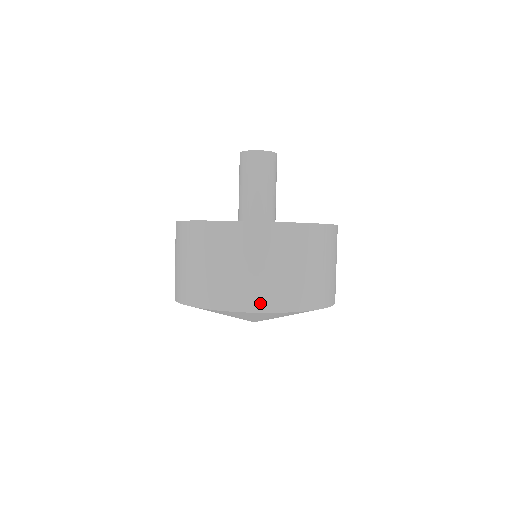
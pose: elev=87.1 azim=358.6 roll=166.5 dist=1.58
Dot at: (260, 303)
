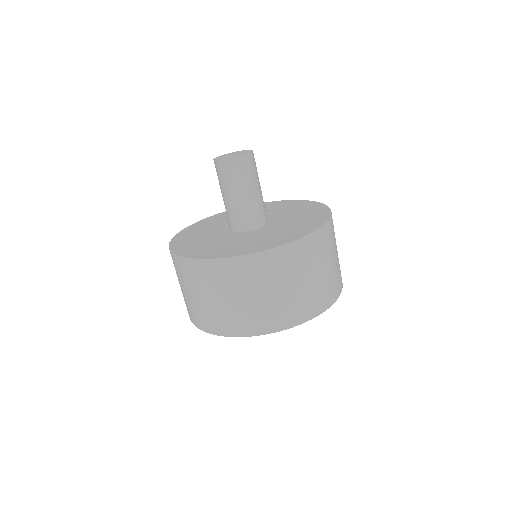
Dot at: (331, 297)
